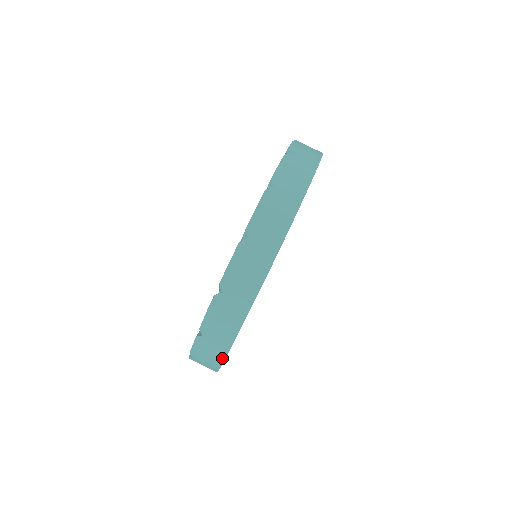
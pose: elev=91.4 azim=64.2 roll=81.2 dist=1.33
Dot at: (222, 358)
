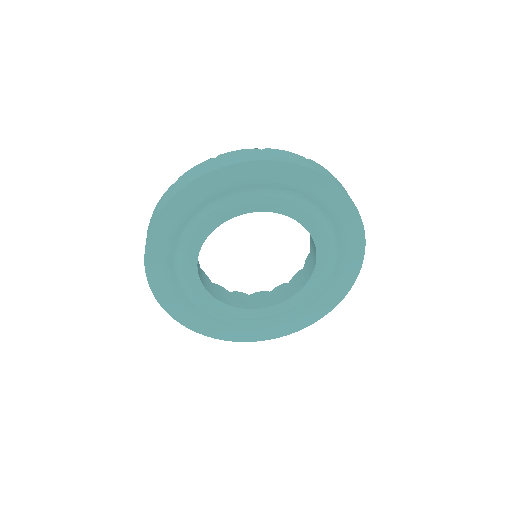
Dot at: (146, 243)
